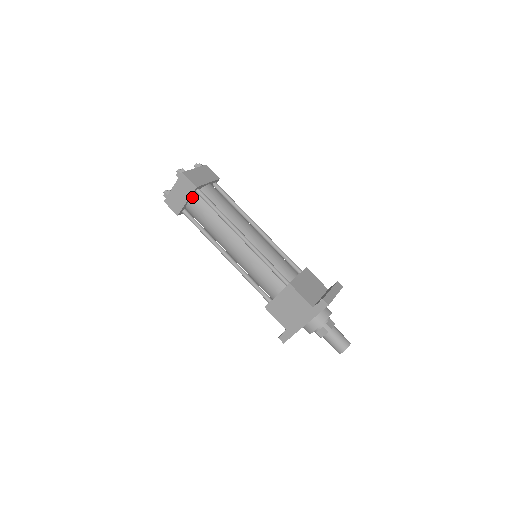
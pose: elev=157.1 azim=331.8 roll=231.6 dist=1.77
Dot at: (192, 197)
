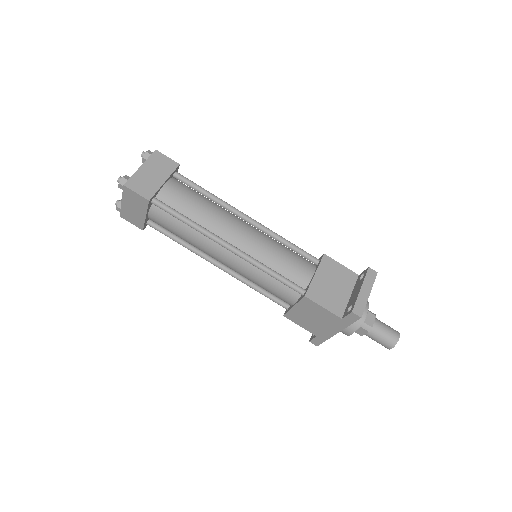
Dot at: (150, 209)
